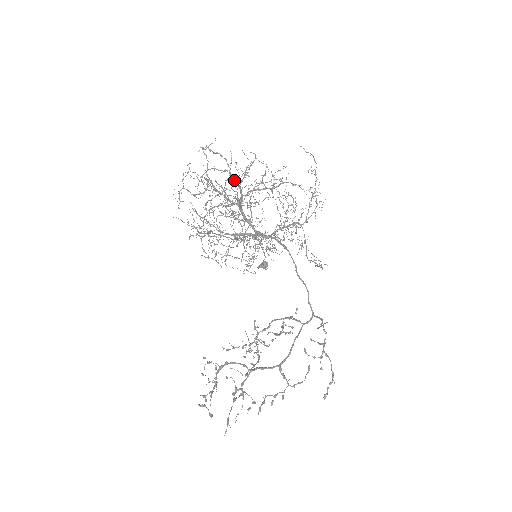
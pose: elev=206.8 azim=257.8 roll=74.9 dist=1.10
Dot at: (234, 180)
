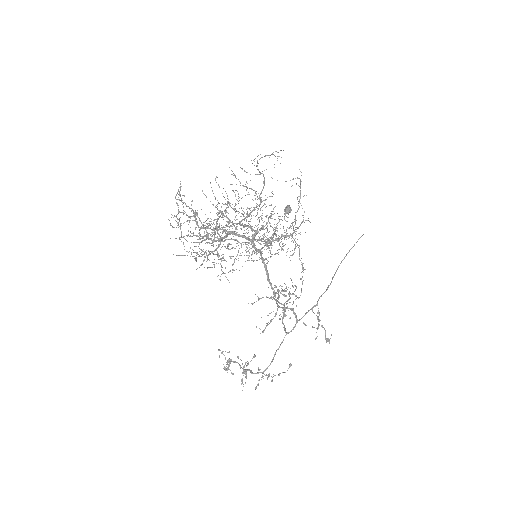
Dot at: occluded
